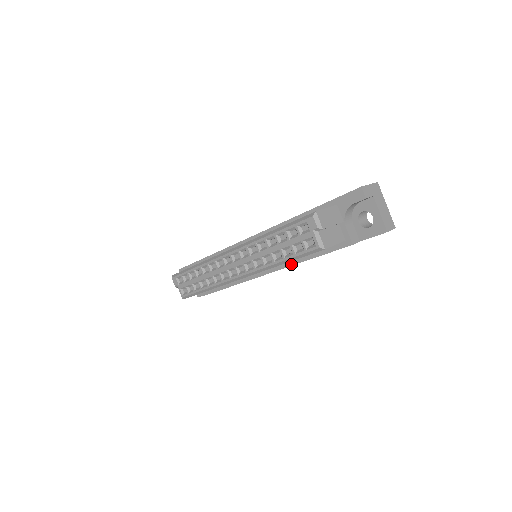
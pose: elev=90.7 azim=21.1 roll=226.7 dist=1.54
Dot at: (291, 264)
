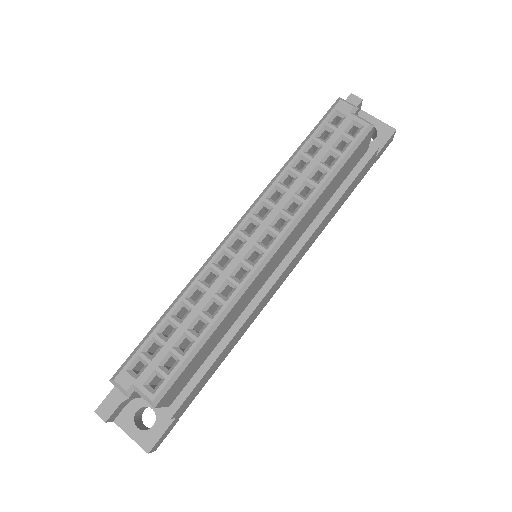
Dot at: (316, 226)
